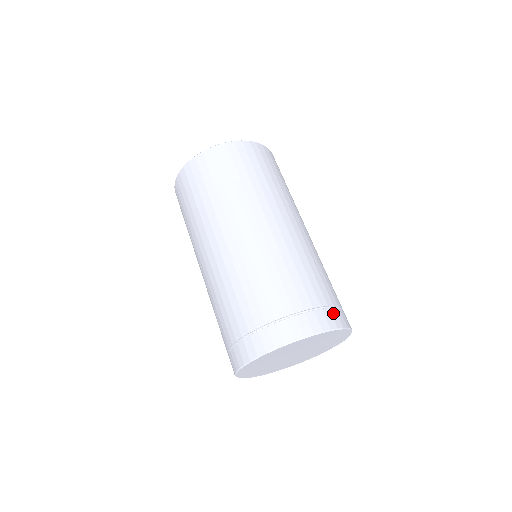
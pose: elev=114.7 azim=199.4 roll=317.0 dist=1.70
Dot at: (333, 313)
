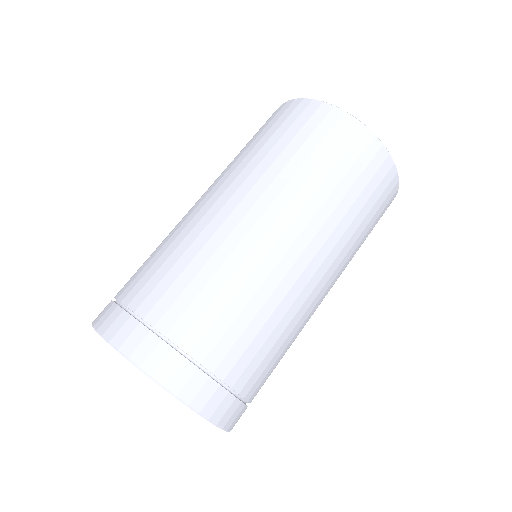
Dot at: (138, 332)
